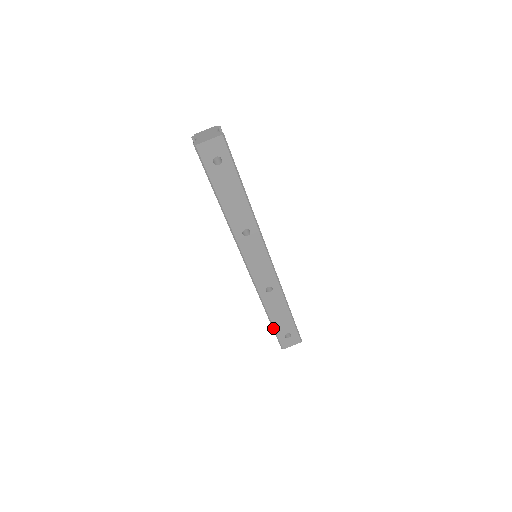
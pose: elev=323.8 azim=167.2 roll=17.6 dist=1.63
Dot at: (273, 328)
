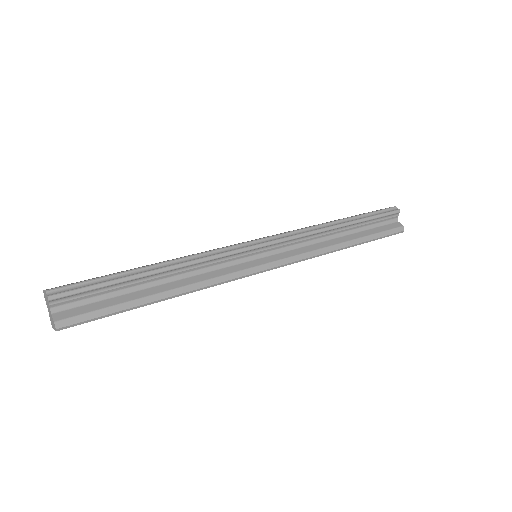
Dot at: occluded
